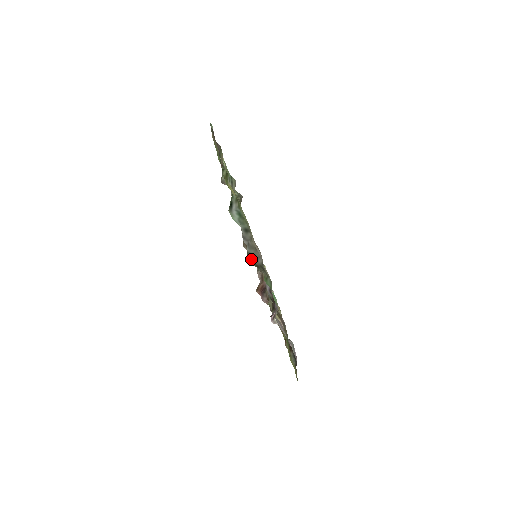
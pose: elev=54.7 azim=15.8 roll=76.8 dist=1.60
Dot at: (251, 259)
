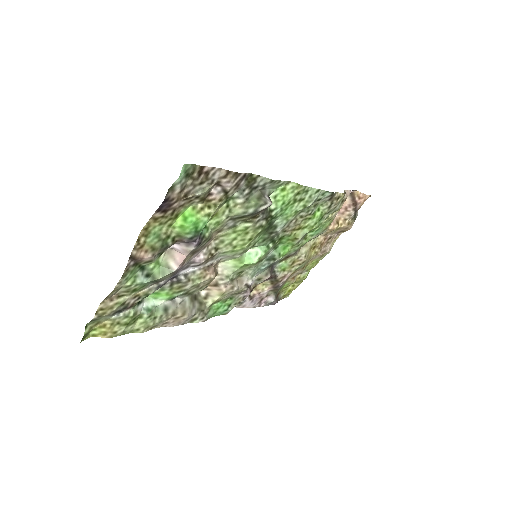
Dot at: (194, 298)
